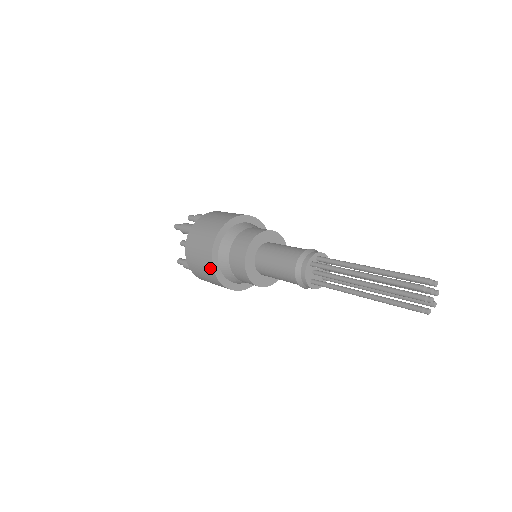
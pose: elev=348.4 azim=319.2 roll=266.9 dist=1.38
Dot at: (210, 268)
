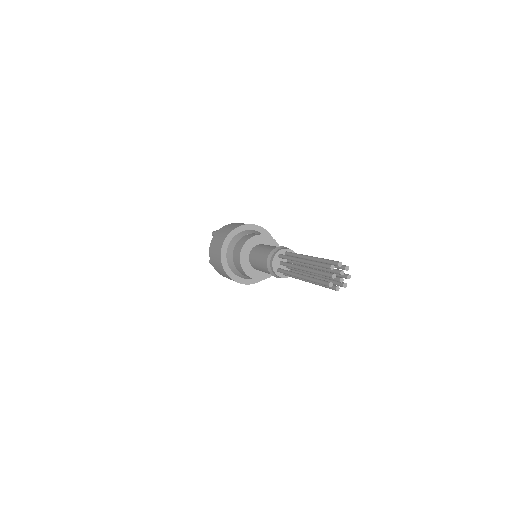
Dot at: (219, 259)
